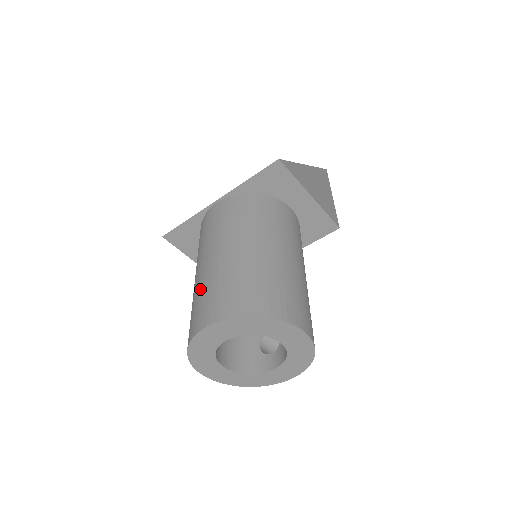
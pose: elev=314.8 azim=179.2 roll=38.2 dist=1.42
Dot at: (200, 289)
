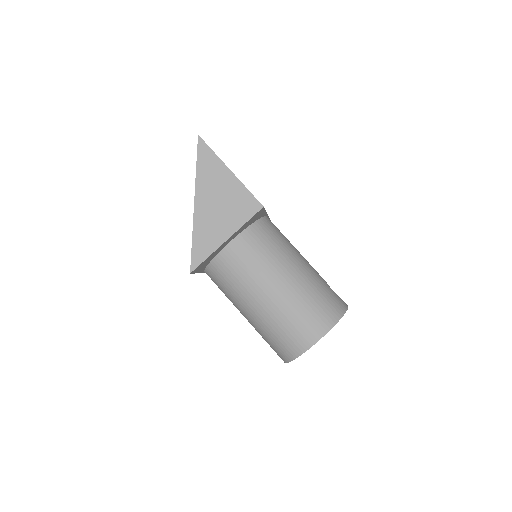
Dot at: occluded
